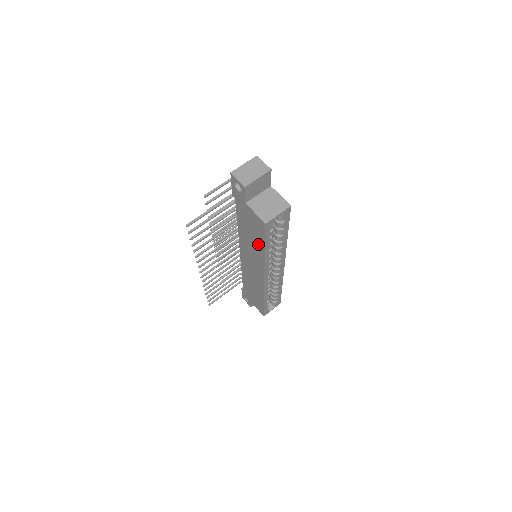
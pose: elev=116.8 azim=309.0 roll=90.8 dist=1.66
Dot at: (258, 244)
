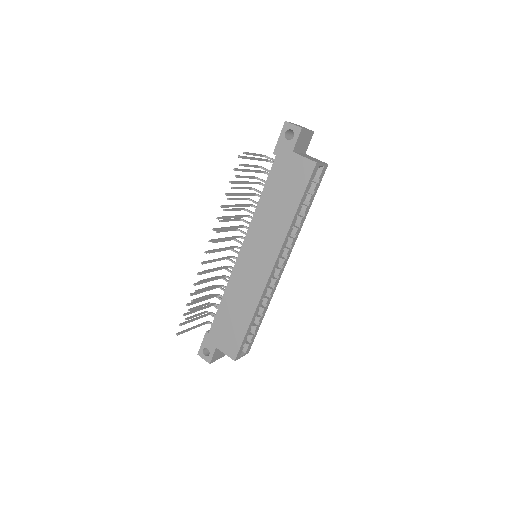
Dot at: (288, 207)
